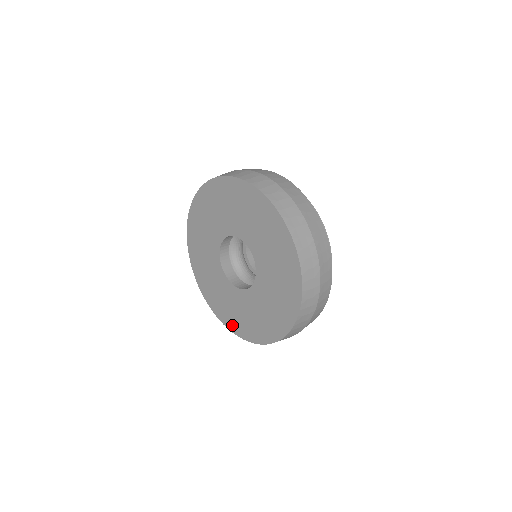
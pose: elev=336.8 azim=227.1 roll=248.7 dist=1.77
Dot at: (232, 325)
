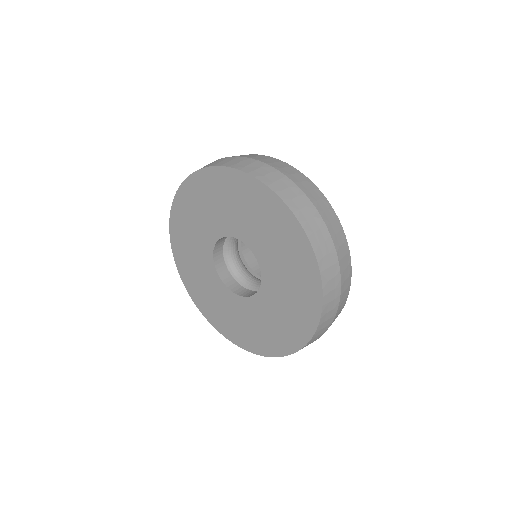
Dot at: (188, 282)
